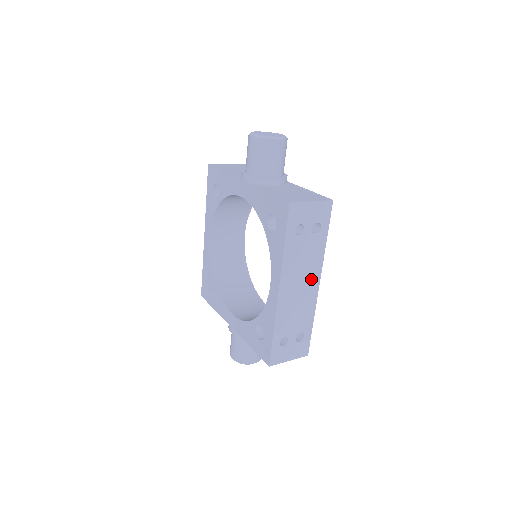
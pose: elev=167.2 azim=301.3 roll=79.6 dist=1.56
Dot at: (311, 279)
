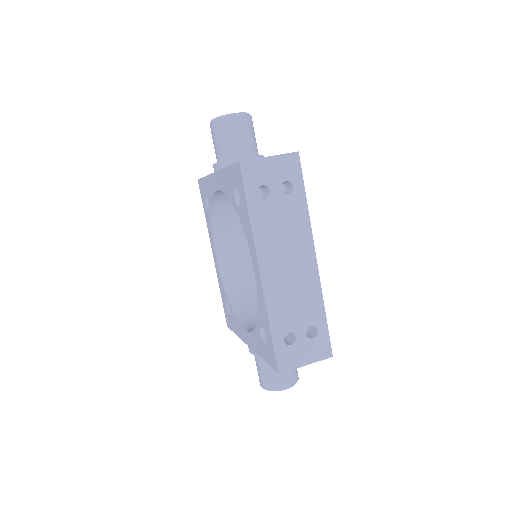
Dot at: (302, 253)
